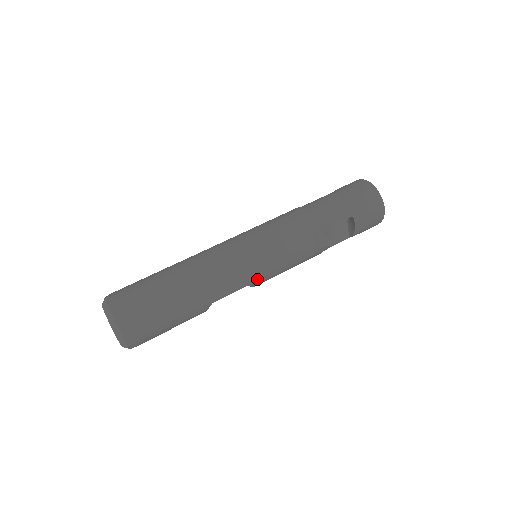
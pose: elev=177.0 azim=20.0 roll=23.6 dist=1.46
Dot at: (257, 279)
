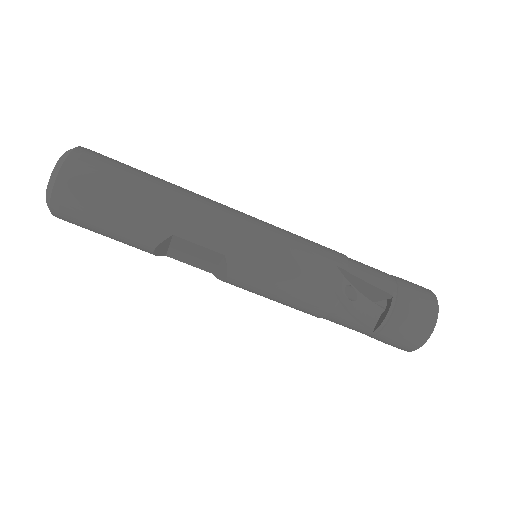
Dot at: (240, 258)
